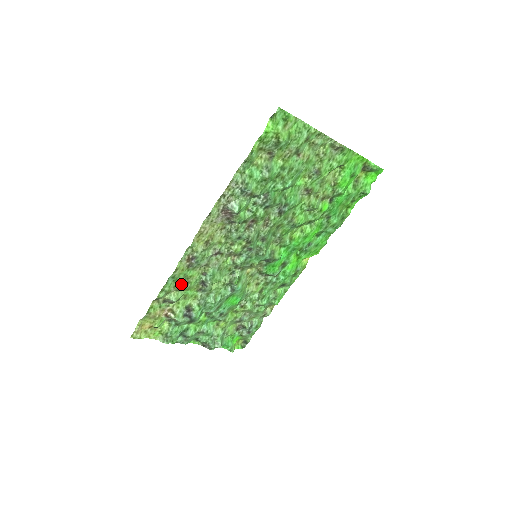
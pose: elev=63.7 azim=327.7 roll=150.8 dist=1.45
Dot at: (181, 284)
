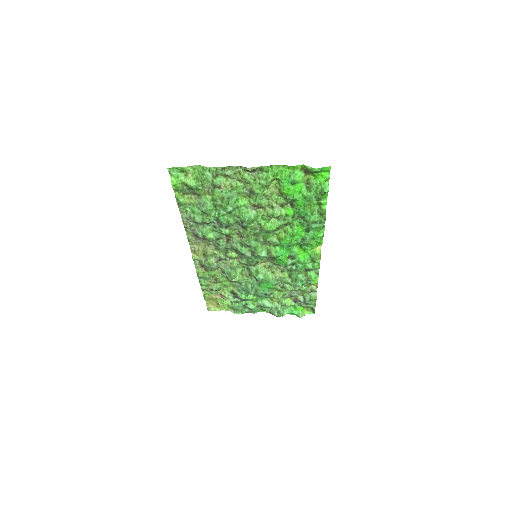
Dot at: (212, 280)
